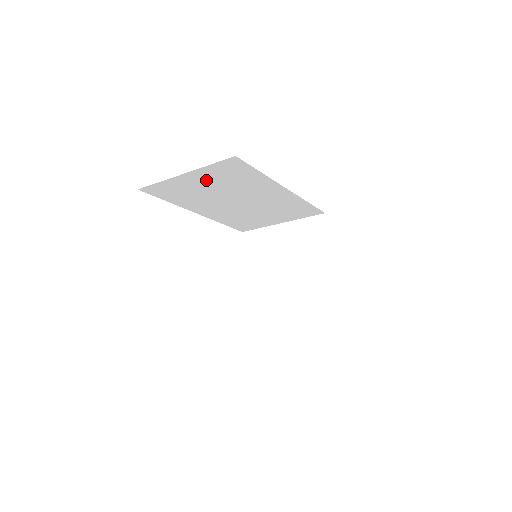
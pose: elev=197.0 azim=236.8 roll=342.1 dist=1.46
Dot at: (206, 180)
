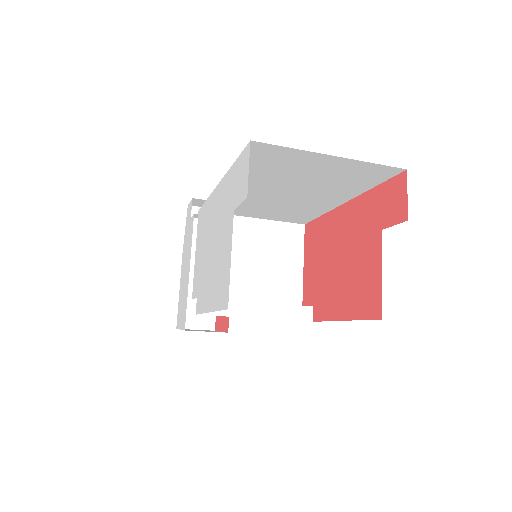
Dot at: (328, 169)
